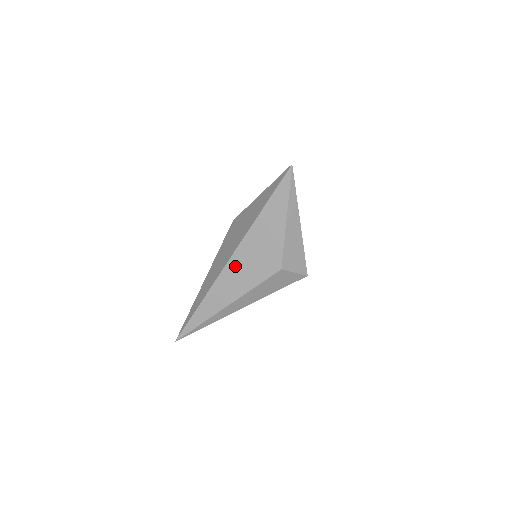
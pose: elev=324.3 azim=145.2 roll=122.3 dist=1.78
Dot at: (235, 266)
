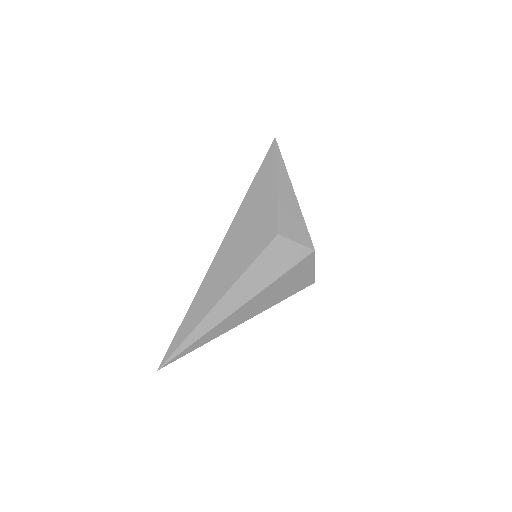
Dot at: (227, 250)
